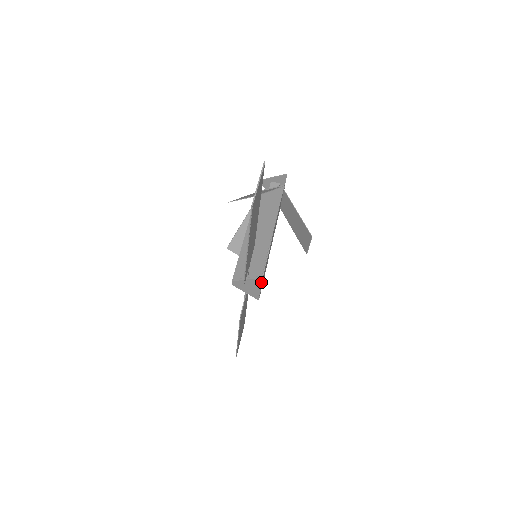
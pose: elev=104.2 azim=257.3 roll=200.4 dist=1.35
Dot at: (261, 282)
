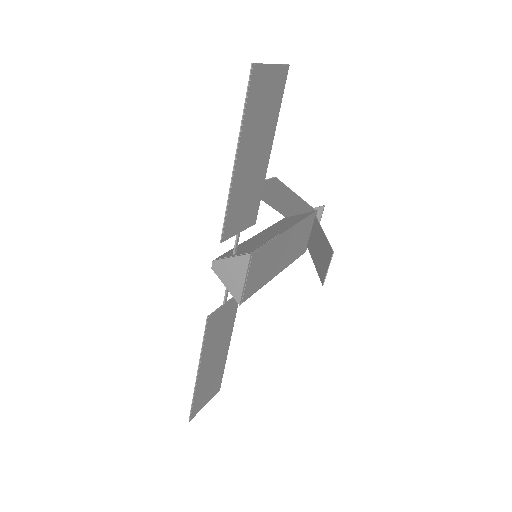
Dot at: (248, 264)
